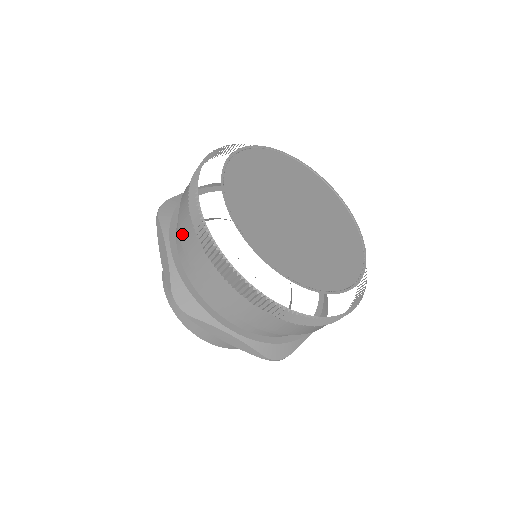
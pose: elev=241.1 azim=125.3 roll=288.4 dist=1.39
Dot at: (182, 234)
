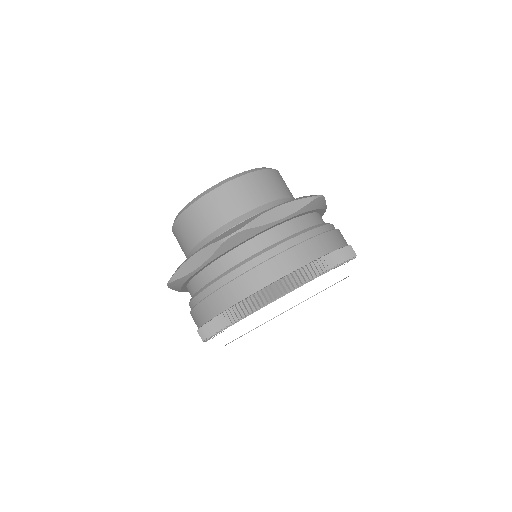
Dot at: (211, 297)
